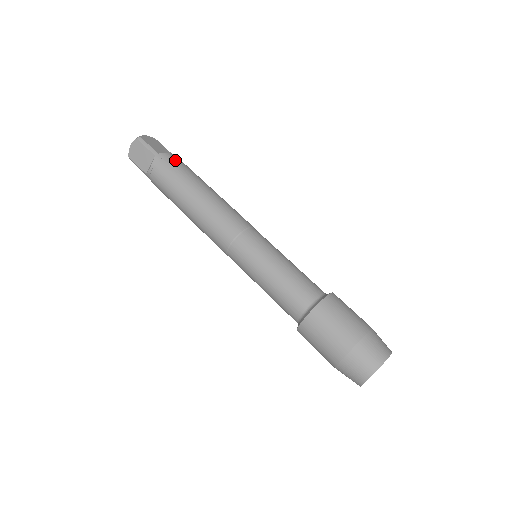
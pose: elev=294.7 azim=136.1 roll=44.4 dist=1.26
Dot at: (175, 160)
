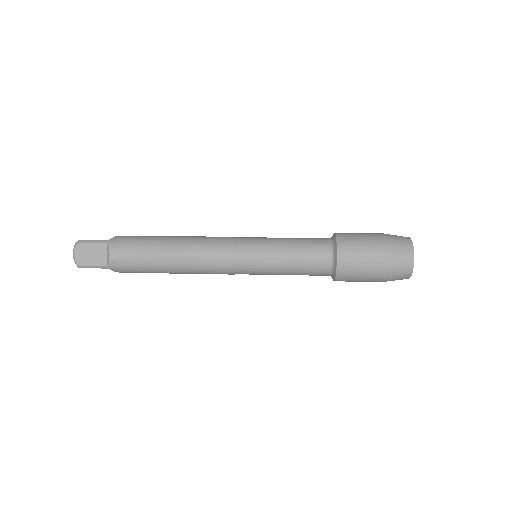
Dot at: (127, 236)
